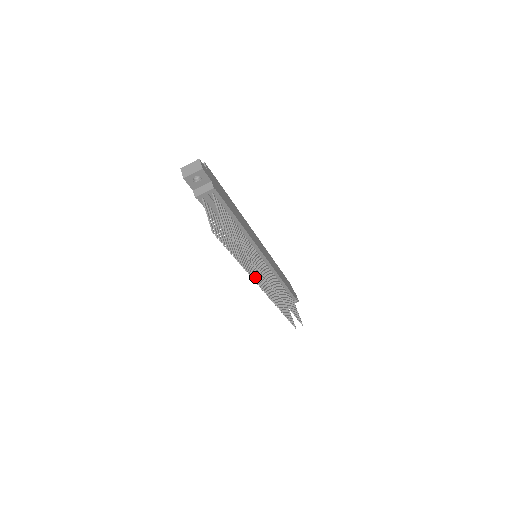
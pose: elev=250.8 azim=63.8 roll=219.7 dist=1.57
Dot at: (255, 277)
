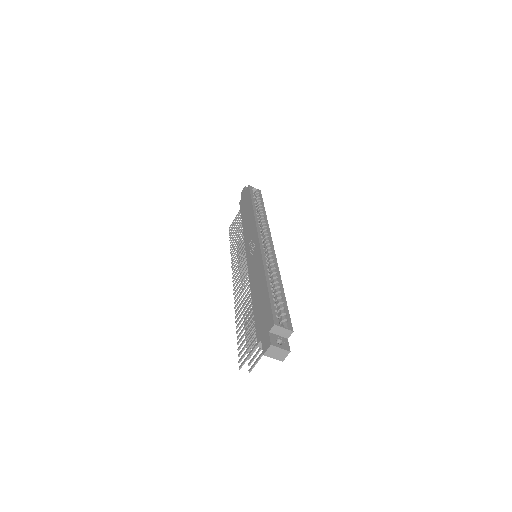
Dot at: occluded
